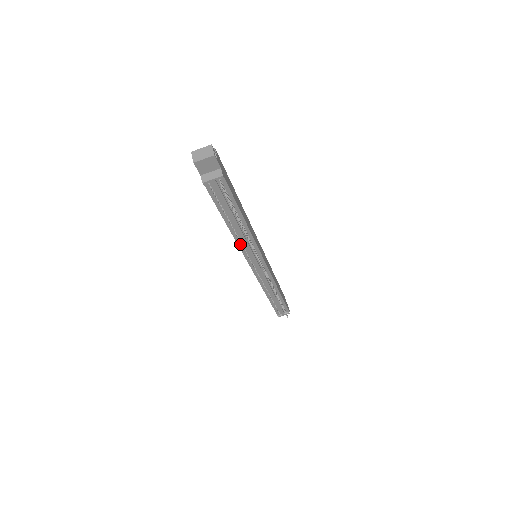
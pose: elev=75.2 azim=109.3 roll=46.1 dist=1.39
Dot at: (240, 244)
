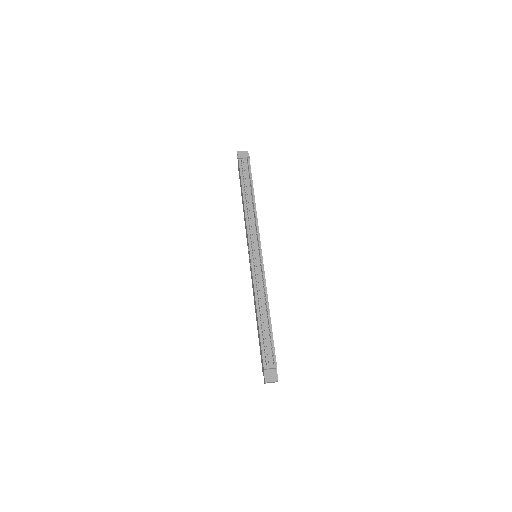
Dot at: (247, 220)
